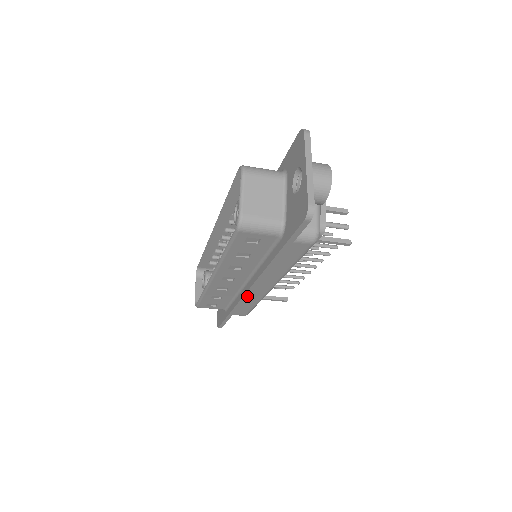
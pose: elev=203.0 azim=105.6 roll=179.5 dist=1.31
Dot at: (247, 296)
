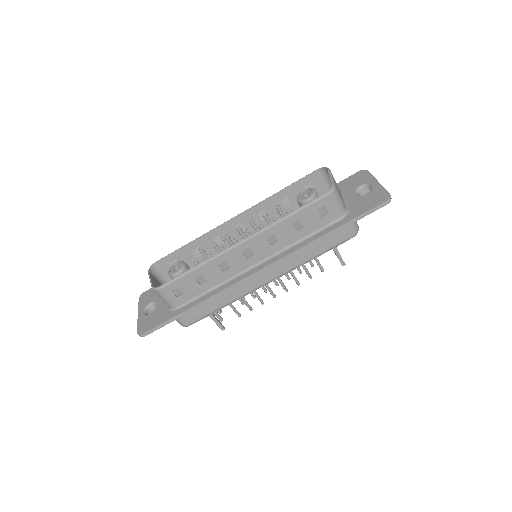
Dot at: (246, 280)
